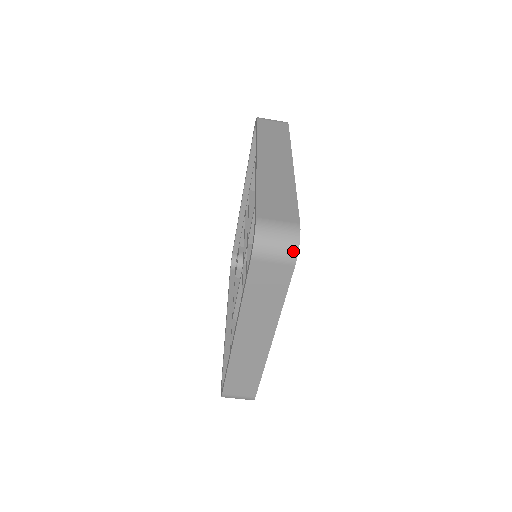
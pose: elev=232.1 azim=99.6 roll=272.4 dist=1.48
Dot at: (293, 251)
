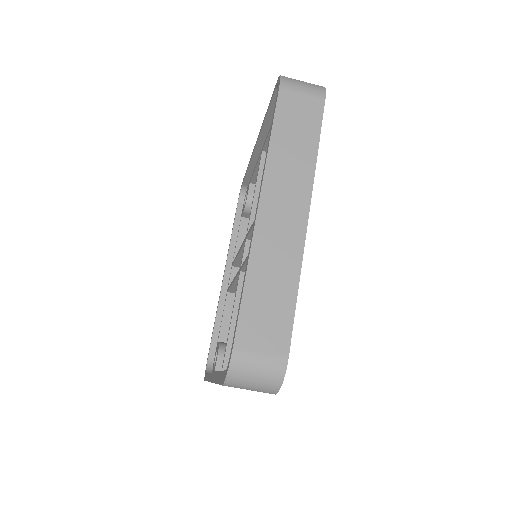
Dot at: (320, 88)
